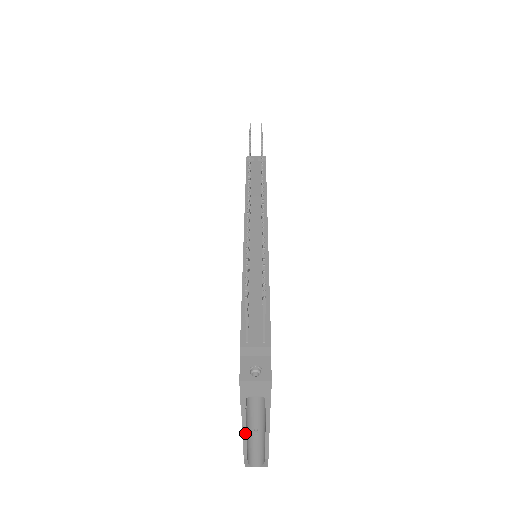
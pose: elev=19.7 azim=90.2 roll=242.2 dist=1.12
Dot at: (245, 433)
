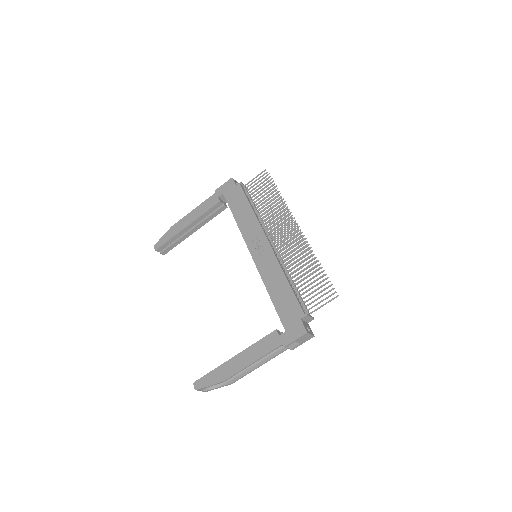
Dot at: (253, 363)
